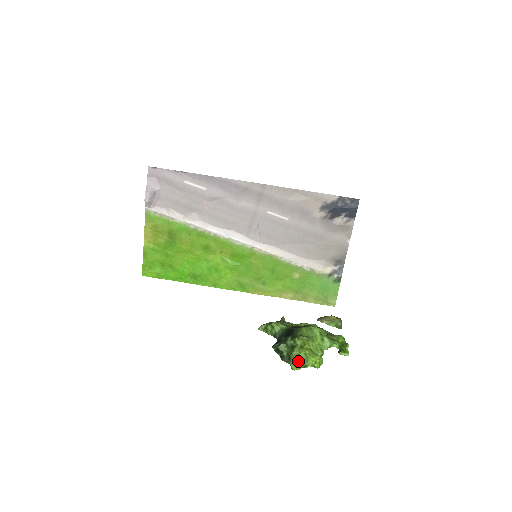
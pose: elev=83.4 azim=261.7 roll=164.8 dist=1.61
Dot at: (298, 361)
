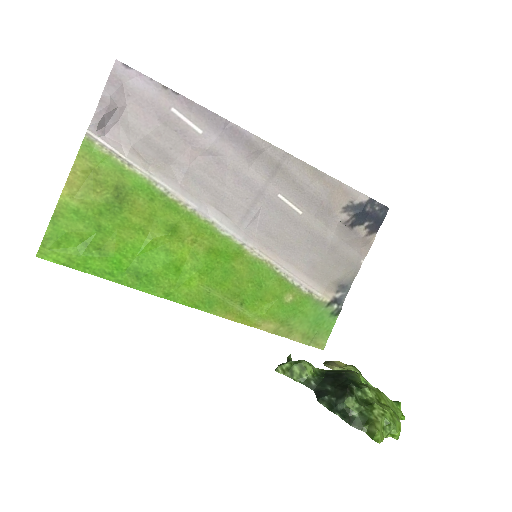
Dot at: (382, 426)
